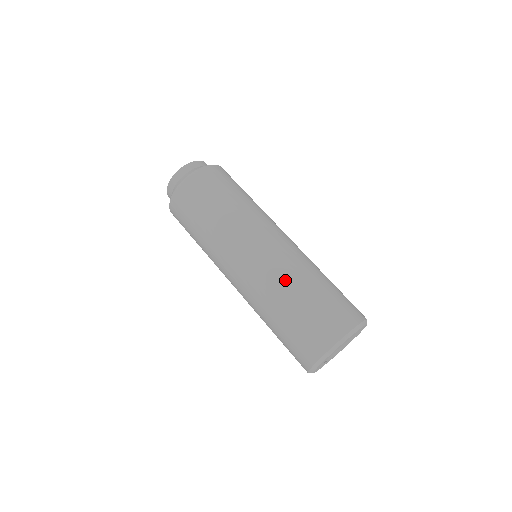
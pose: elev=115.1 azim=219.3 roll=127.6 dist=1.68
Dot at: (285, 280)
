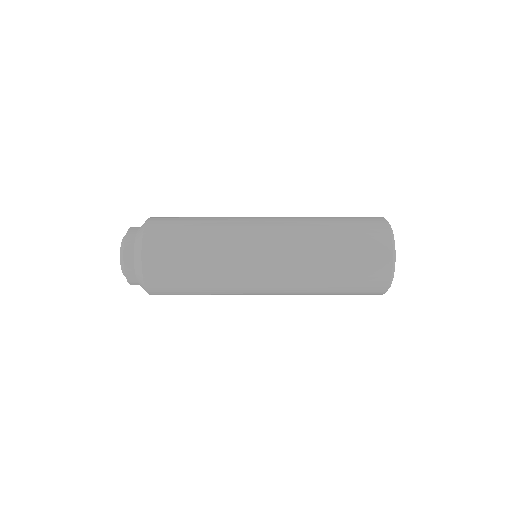
Dot at: (311, 261)
